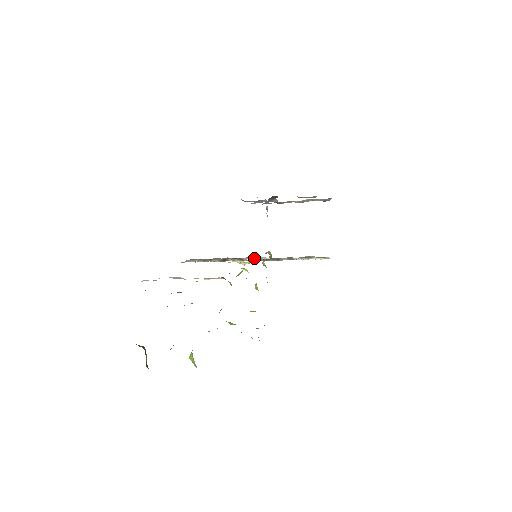
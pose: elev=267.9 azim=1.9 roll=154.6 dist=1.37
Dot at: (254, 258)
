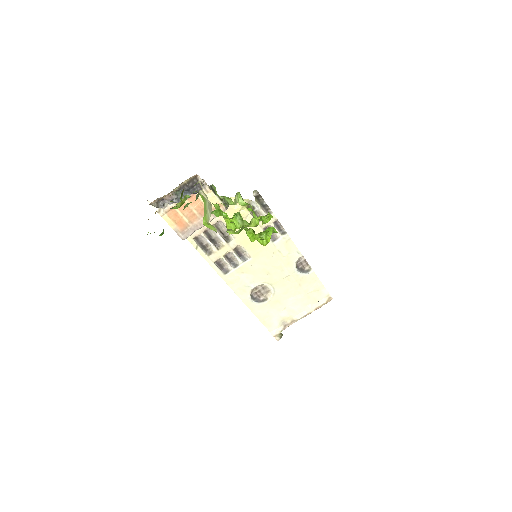
Dot at: (260, 300)
